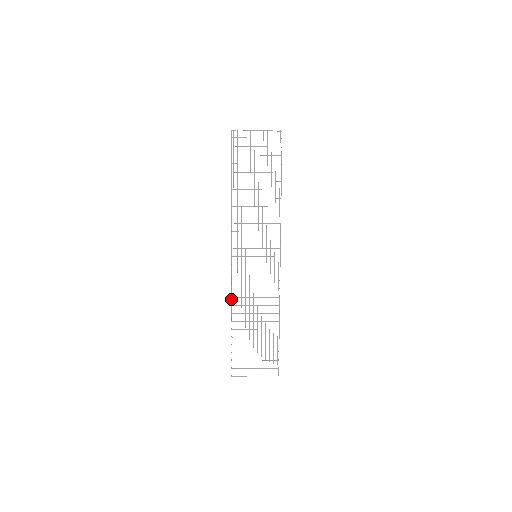
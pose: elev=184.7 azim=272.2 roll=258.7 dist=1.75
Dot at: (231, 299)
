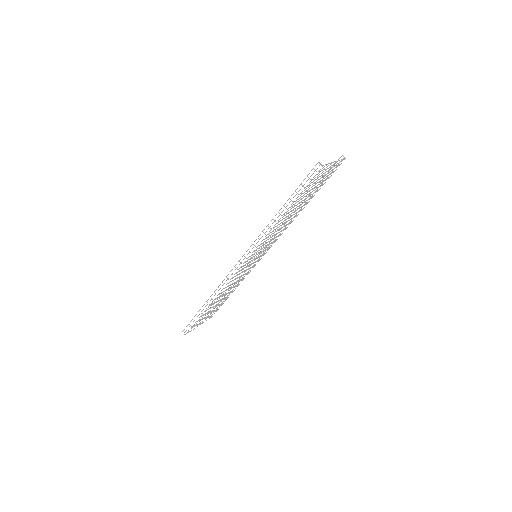
Dot at: occluded
